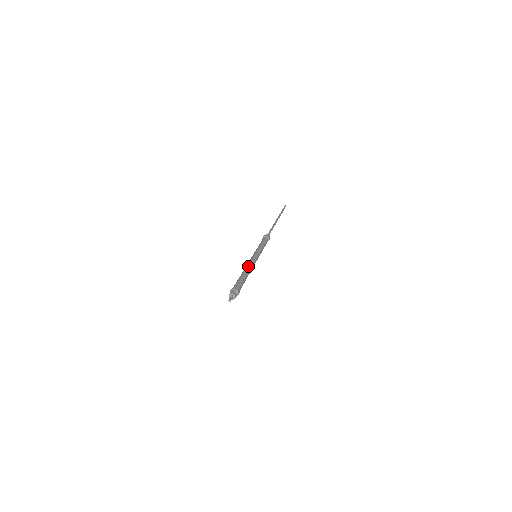
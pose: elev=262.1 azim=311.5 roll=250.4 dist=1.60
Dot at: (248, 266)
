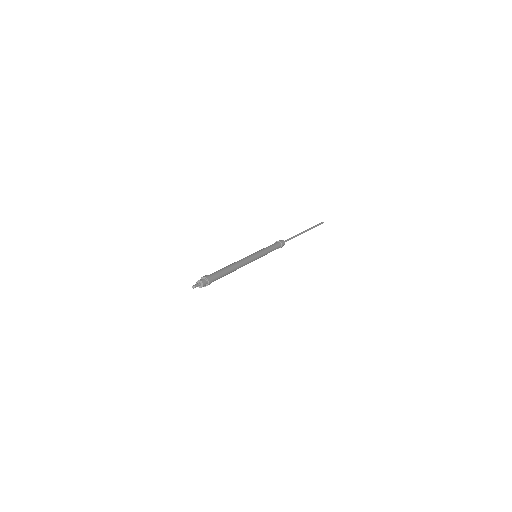
Dot at: occluded
